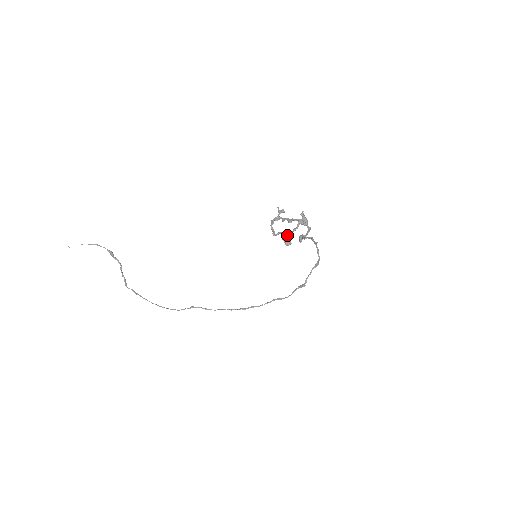
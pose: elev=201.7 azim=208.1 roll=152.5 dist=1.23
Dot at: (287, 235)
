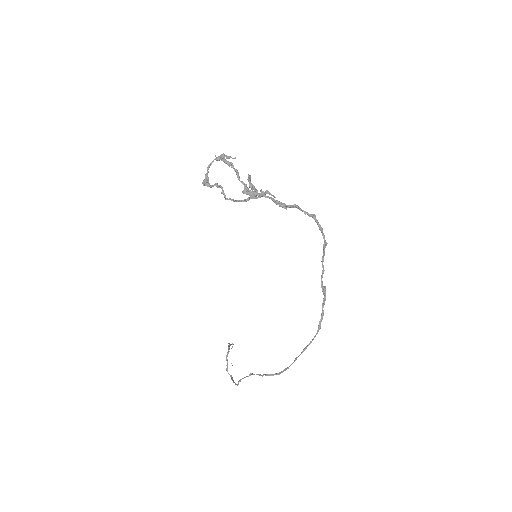
Dot at: (205, 175)
